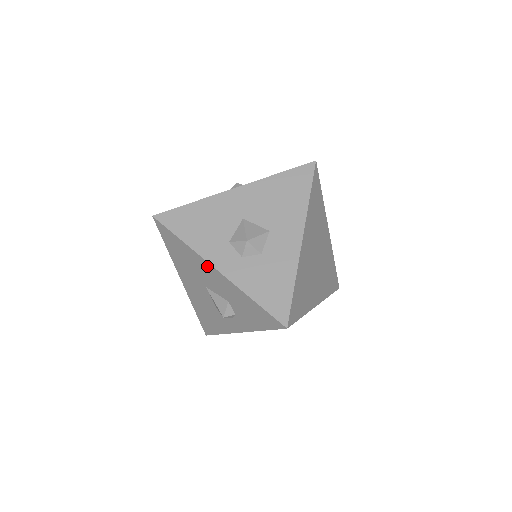
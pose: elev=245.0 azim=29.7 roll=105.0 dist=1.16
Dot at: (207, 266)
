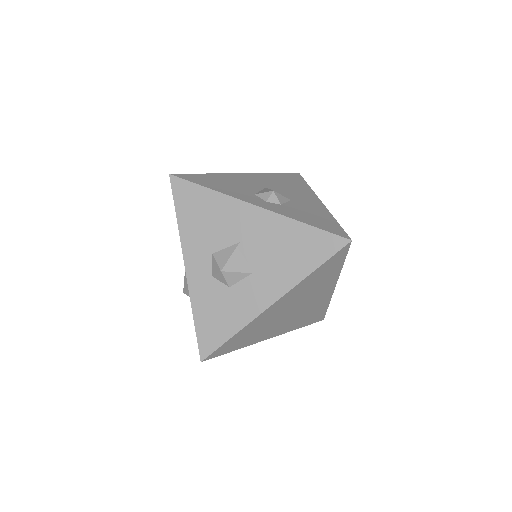
Dot at: (183, 256)
